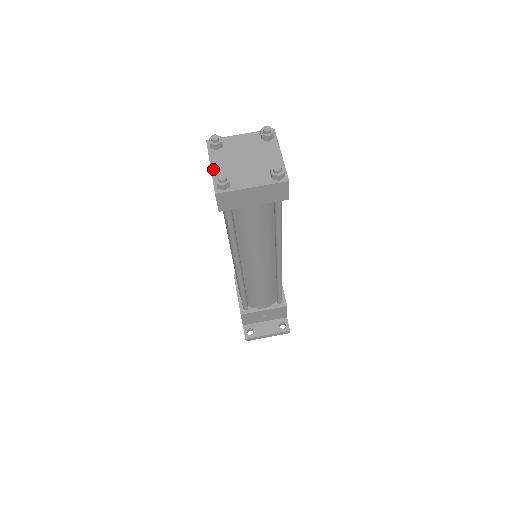
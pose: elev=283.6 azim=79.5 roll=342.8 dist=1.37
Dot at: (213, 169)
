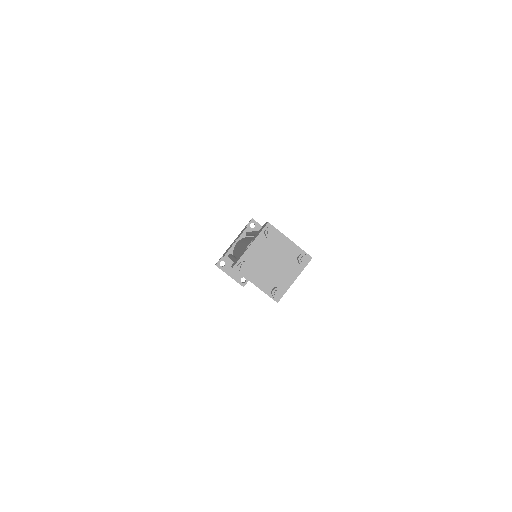
Dot at: (249, 249)
